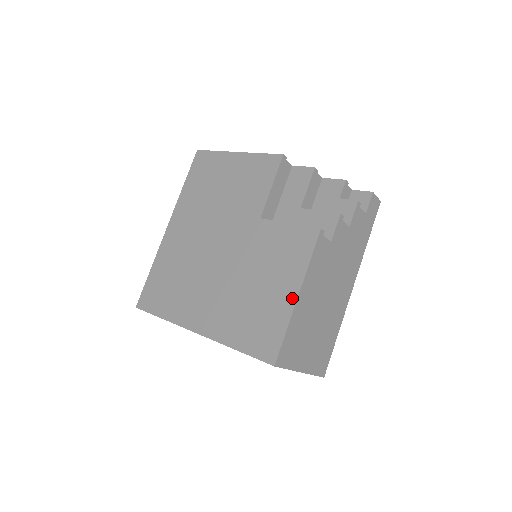
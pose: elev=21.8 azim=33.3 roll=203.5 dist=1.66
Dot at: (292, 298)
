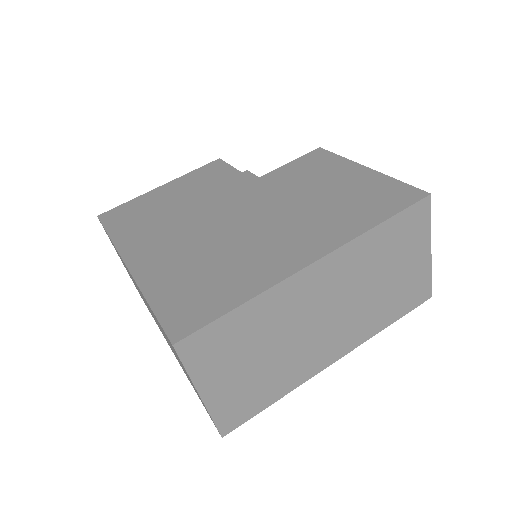
Dot at: (366, 171)
